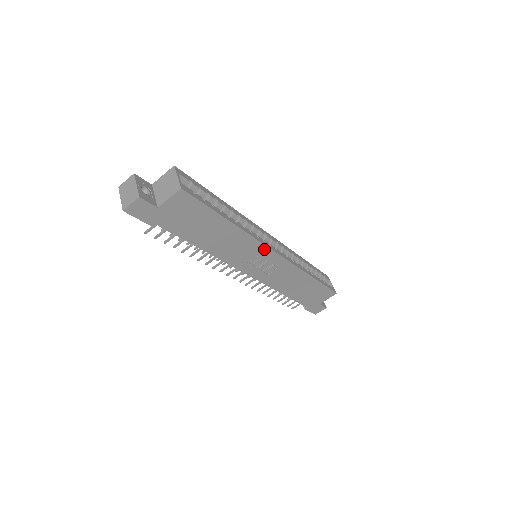
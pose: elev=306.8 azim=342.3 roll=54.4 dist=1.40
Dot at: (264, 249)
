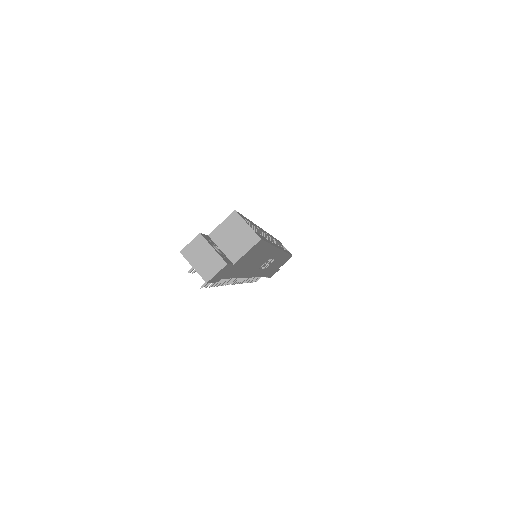
Dot at: (276, 252)
